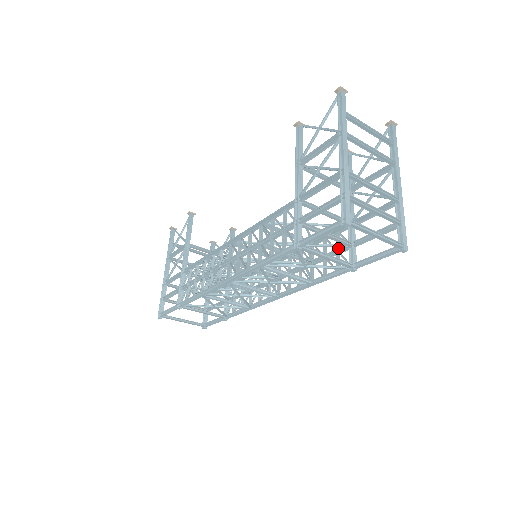
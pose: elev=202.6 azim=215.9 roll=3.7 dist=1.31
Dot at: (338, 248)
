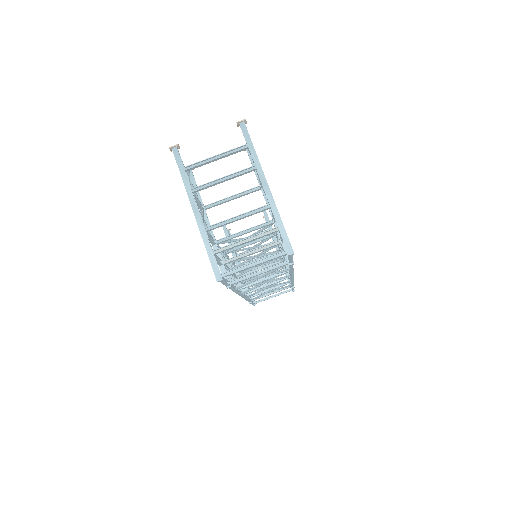
Dot at: occluded
